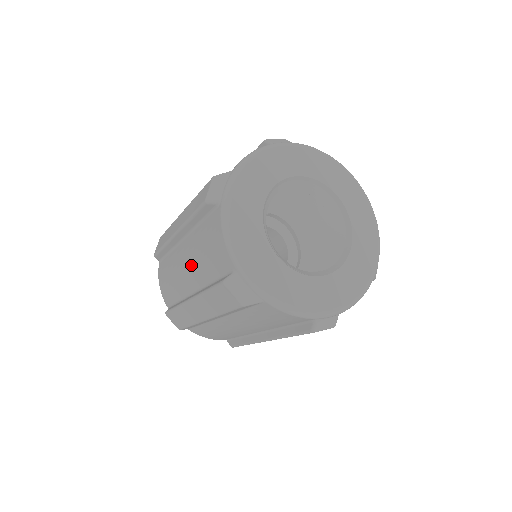
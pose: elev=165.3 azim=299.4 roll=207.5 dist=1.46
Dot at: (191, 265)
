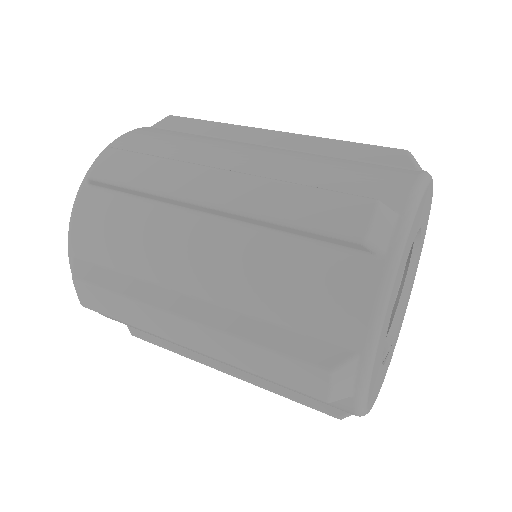
Dot at: occluded
